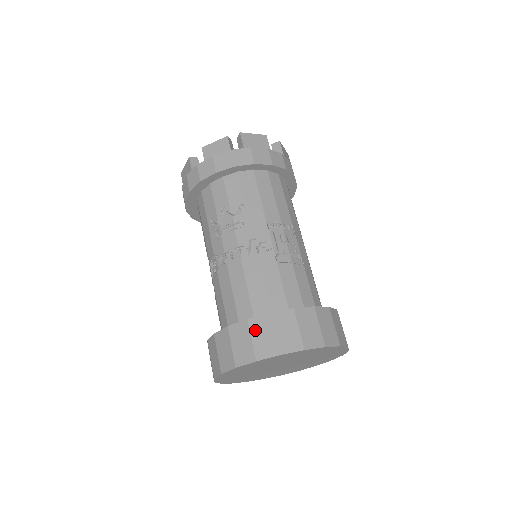
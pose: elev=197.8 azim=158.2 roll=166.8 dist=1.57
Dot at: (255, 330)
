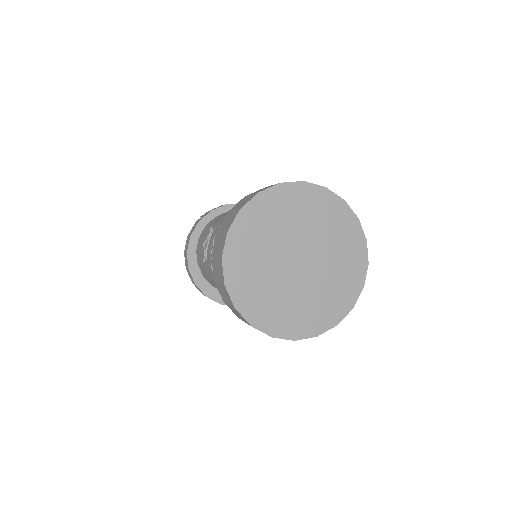
Dot at: (222, 228)
